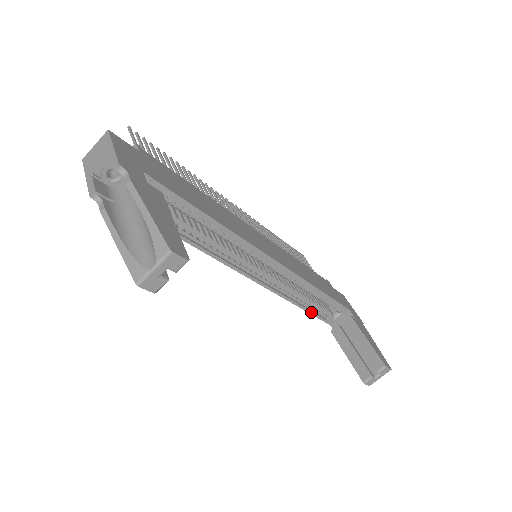
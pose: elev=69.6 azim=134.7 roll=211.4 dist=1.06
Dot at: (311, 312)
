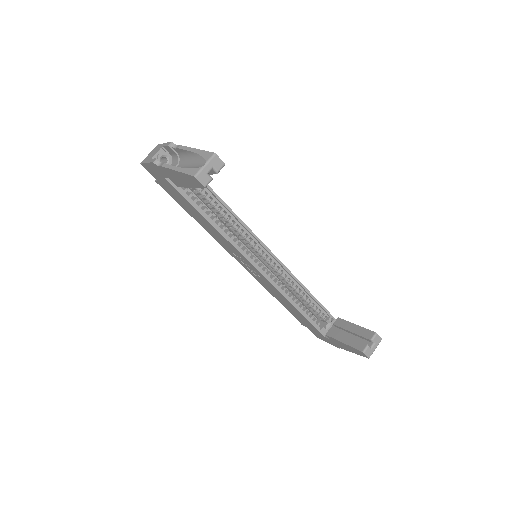
Dot at: (306, 316)
